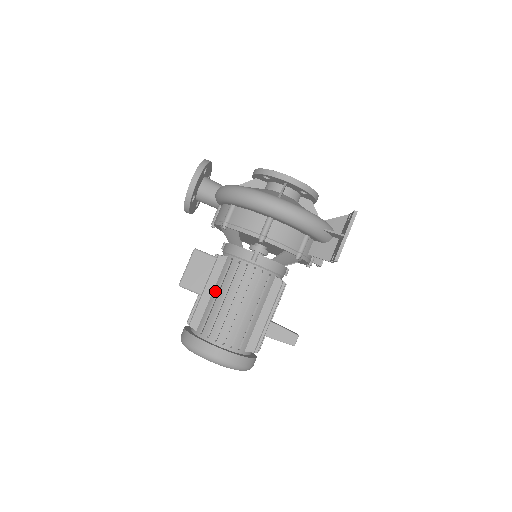
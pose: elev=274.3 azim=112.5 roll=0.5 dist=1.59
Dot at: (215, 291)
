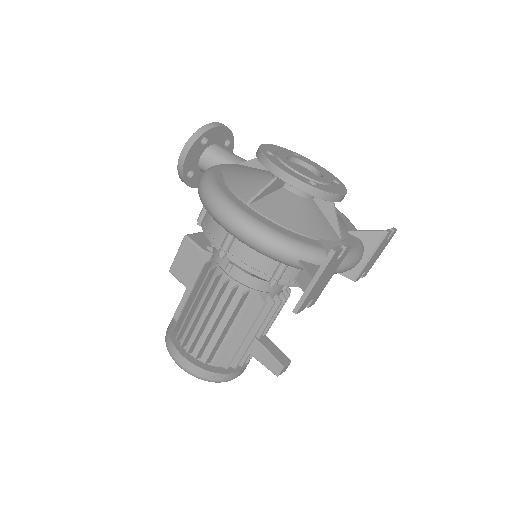
Dot at: occluded
